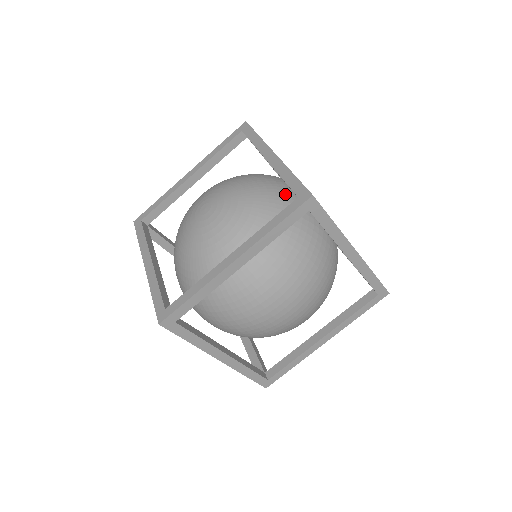
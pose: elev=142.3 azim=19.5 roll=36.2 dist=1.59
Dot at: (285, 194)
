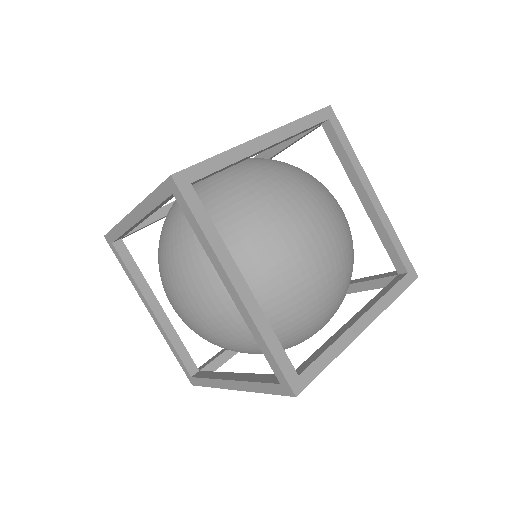
Dot at: occluded
